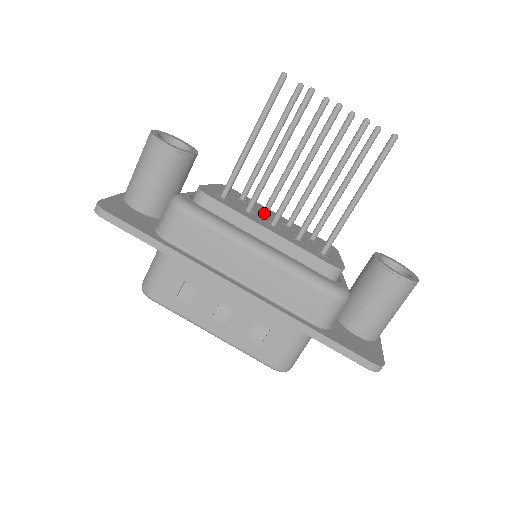
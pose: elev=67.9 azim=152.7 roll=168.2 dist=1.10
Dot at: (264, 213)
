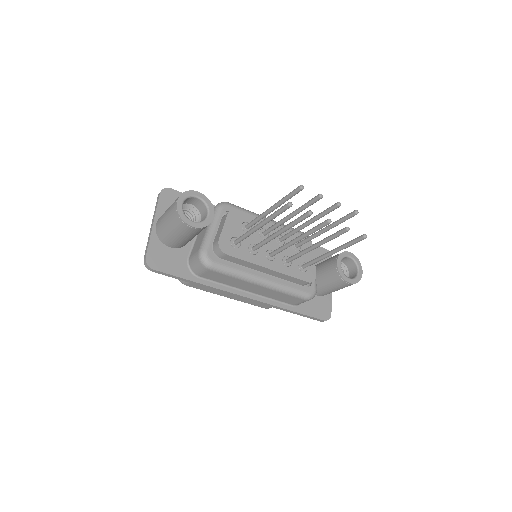
Dot at: (263, 237)
